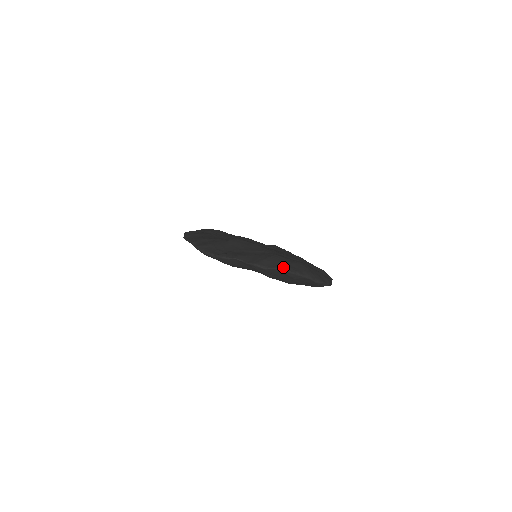
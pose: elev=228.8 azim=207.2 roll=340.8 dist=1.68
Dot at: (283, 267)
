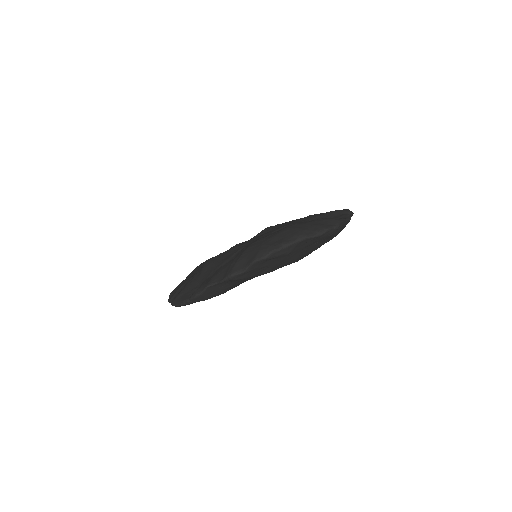
Dot at: (261, 253)
